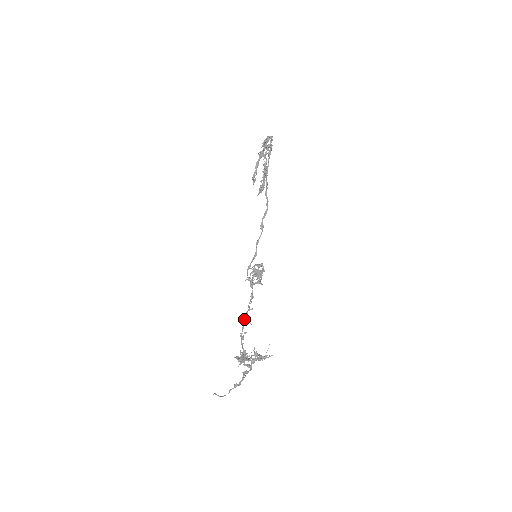
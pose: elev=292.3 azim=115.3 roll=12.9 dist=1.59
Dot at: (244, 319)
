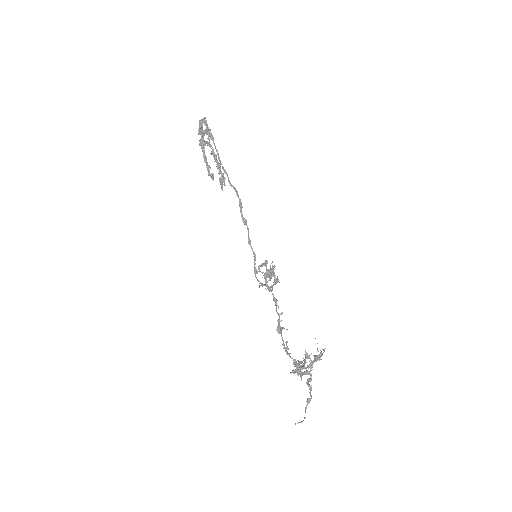
Dot at: (279, 328)
